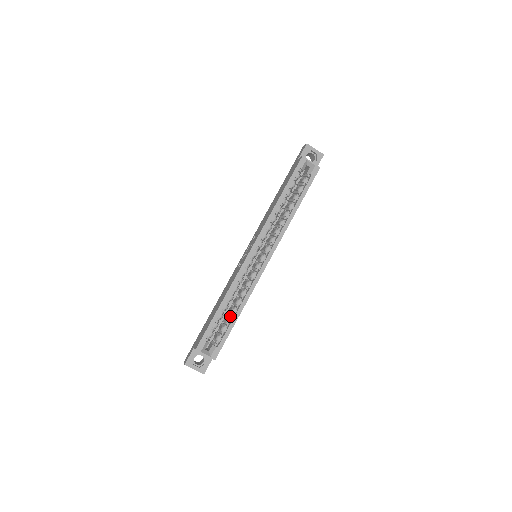
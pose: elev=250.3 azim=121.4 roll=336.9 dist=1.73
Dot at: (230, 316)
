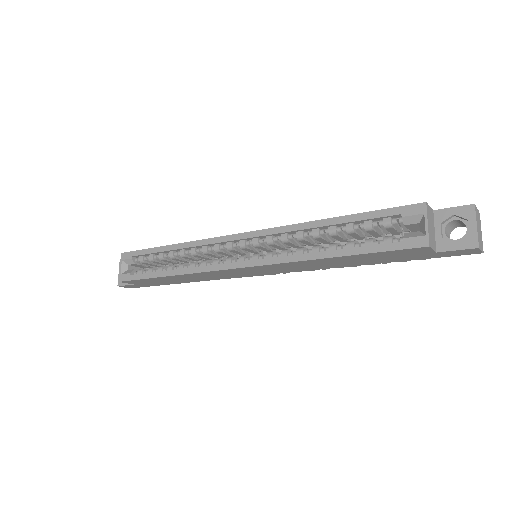
Dot at: (166, 267)
